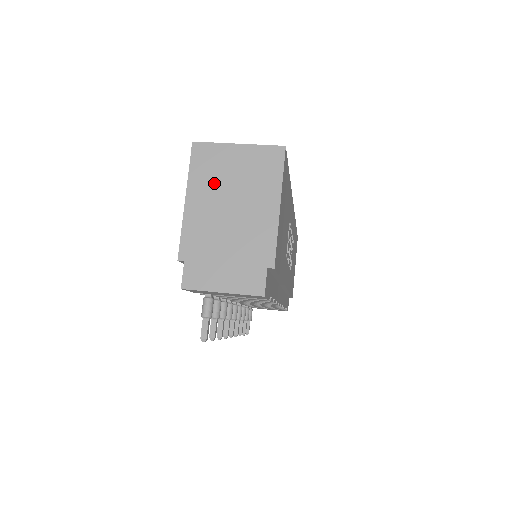
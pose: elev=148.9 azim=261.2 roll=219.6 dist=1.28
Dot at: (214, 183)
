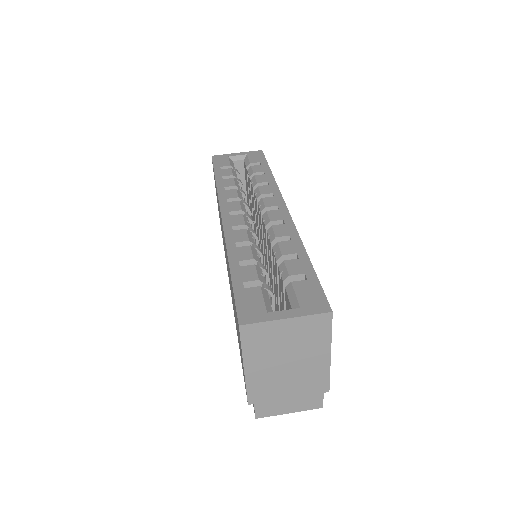
Dot at: (268, 352)
